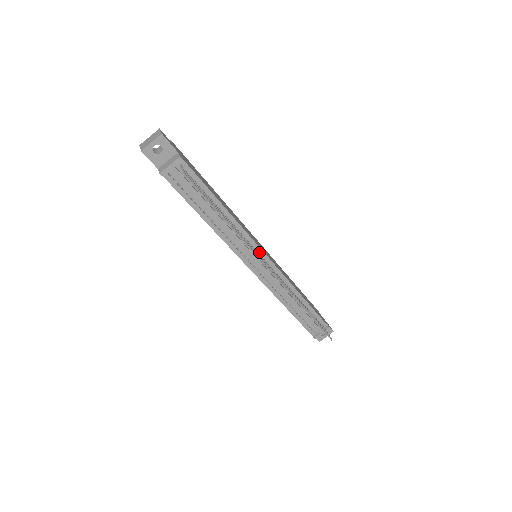
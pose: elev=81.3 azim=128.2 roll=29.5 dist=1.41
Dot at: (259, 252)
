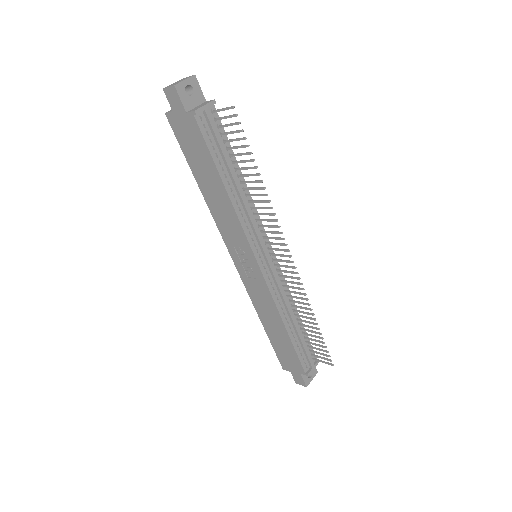
Dot at: (267, 243)
